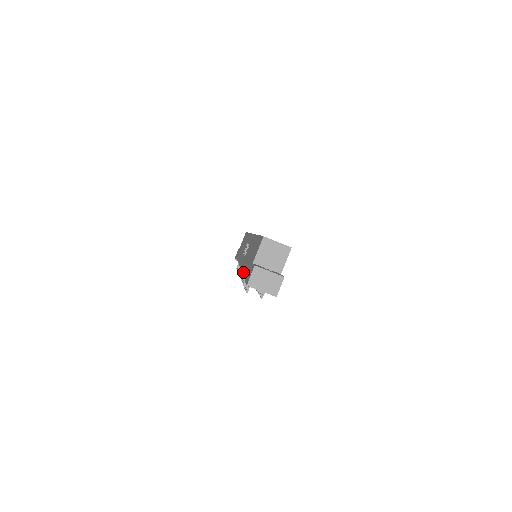
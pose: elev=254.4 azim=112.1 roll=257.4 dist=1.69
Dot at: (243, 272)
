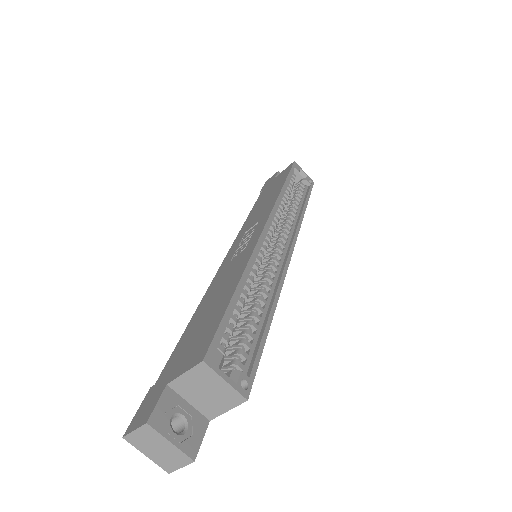
Dot at: occluded
